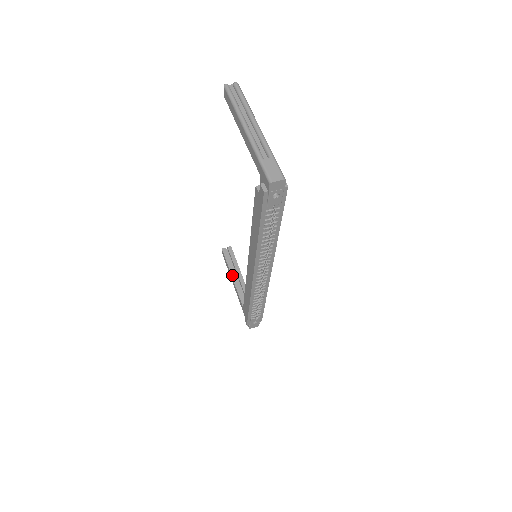
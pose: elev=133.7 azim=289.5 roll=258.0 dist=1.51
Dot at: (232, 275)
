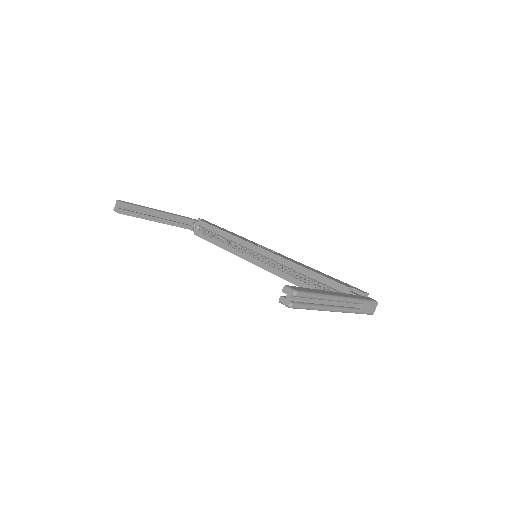
Dot at: (152, 220)
